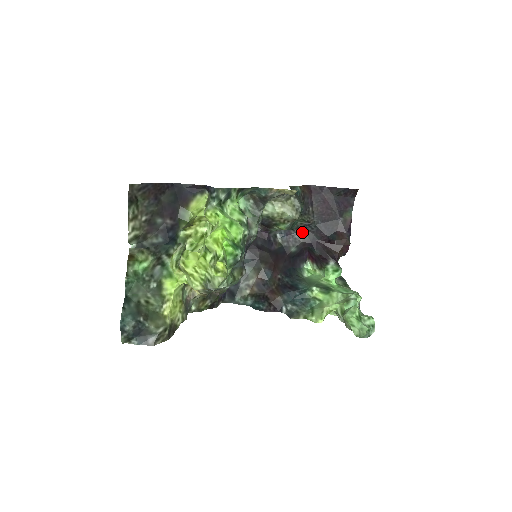
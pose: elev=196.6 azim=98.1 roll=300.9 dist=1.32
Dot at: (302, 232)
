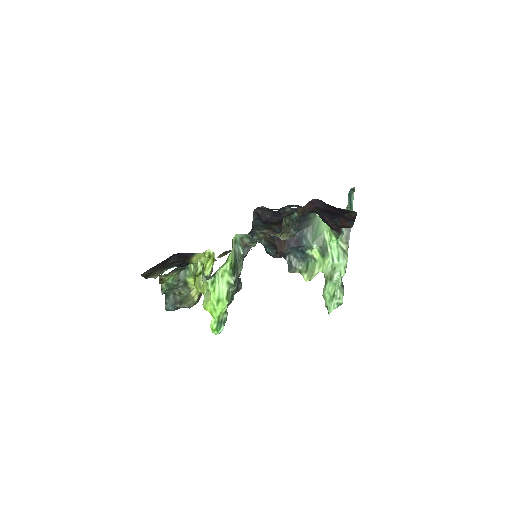
Dot at: occluded
